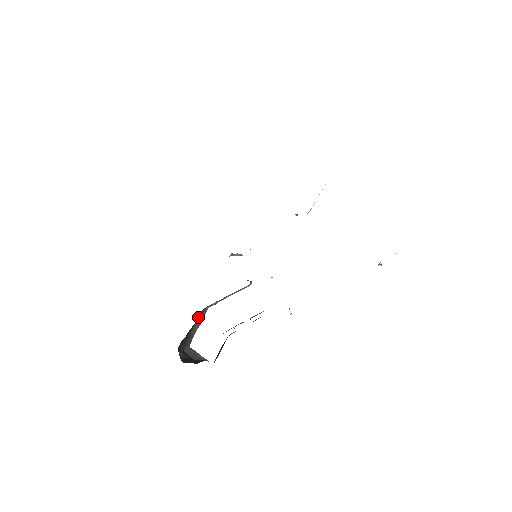
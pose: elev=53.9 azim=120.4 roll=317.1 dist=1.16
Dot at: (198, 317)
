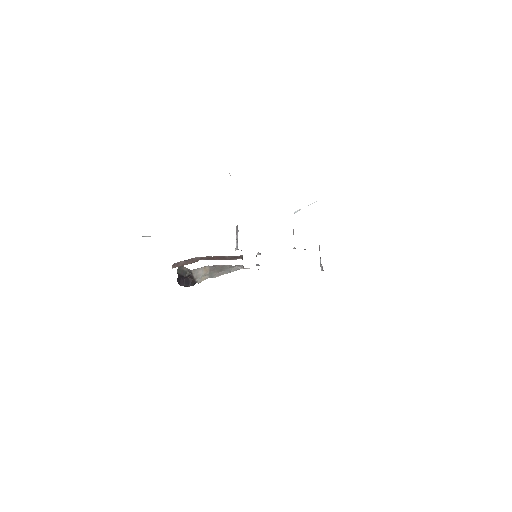
Dot at: occluded
